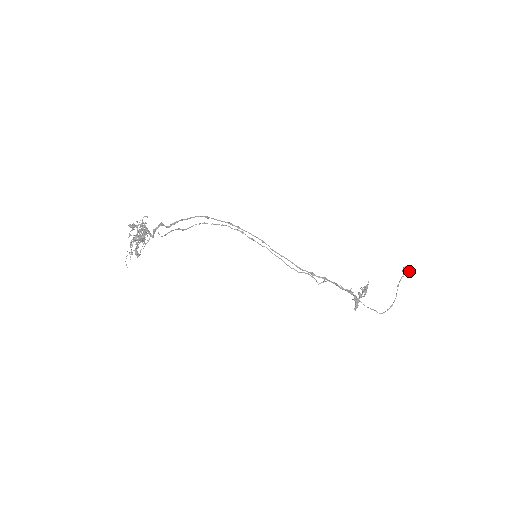
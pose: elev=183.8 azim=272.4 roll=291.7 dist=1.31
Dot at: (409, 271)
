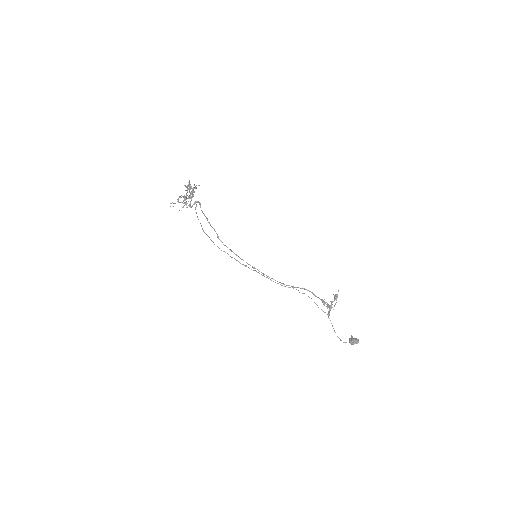
Dot at: (354, 339)
